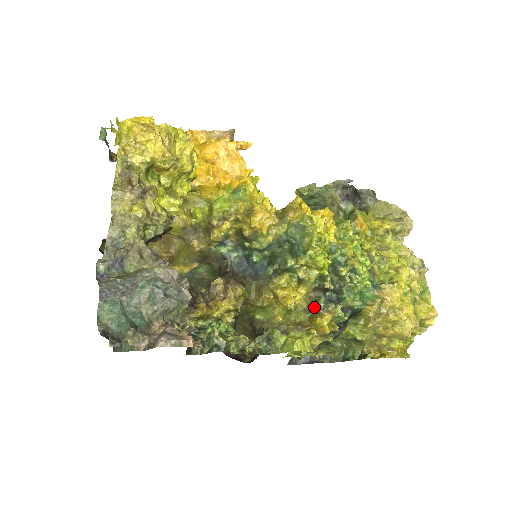
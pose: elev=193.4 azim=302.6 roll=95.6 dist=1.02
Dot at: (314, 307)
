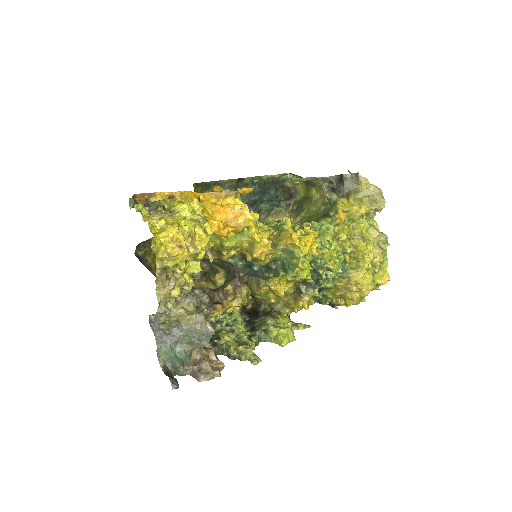
Dot at: (298, 291)
